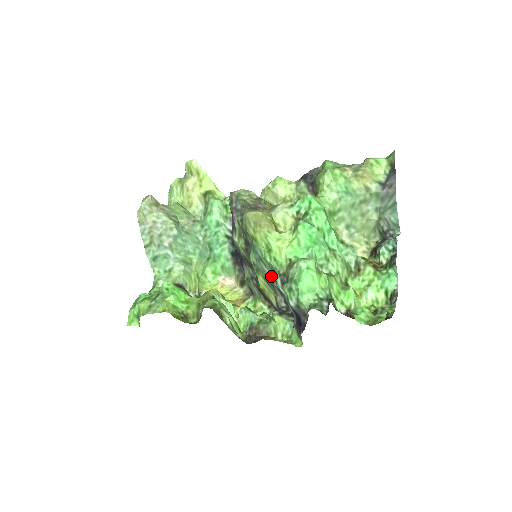
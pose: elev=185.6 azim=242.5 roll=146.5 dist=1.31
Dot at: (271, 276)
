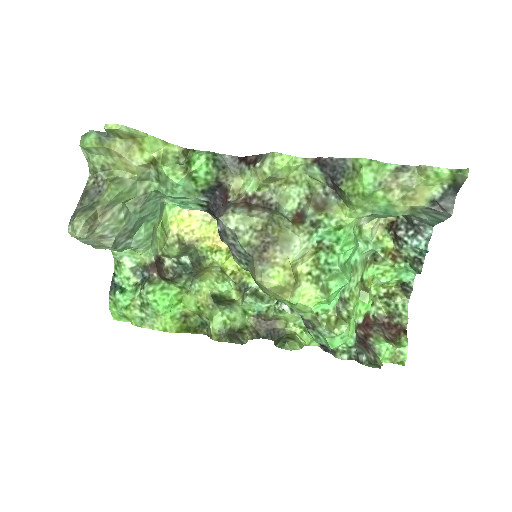
Dot at: occluded
